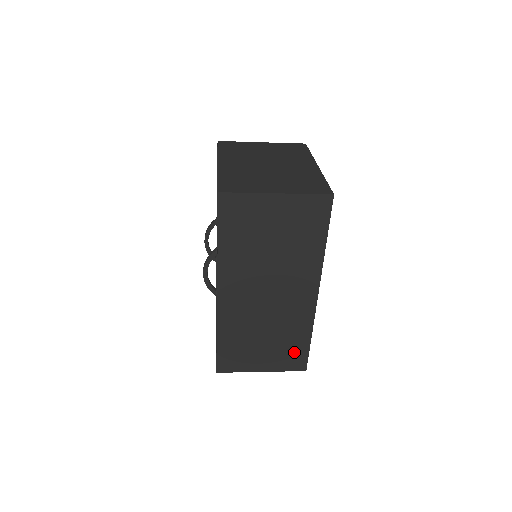
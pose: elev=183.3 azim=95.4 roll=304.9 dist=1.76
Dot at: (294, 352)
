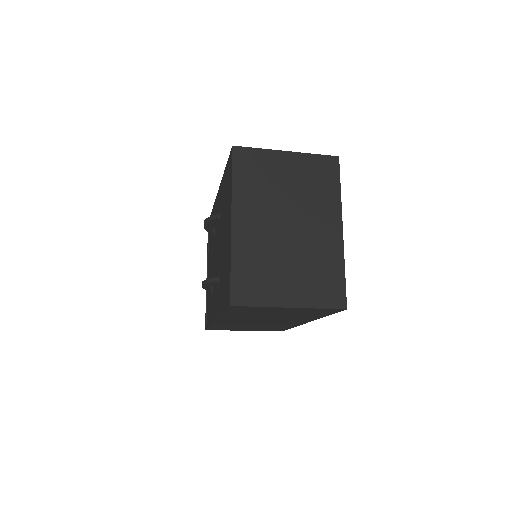
Dot at: (275, 329)
